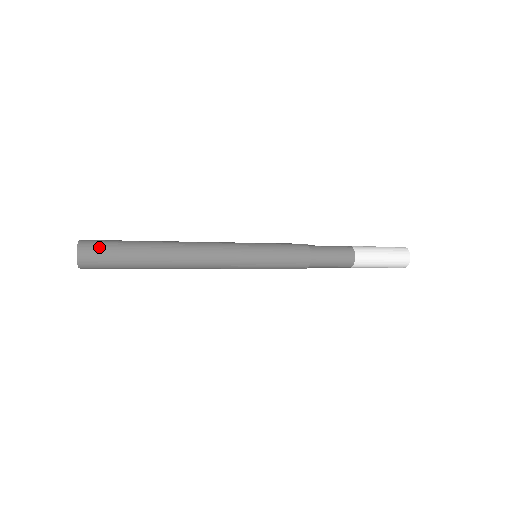
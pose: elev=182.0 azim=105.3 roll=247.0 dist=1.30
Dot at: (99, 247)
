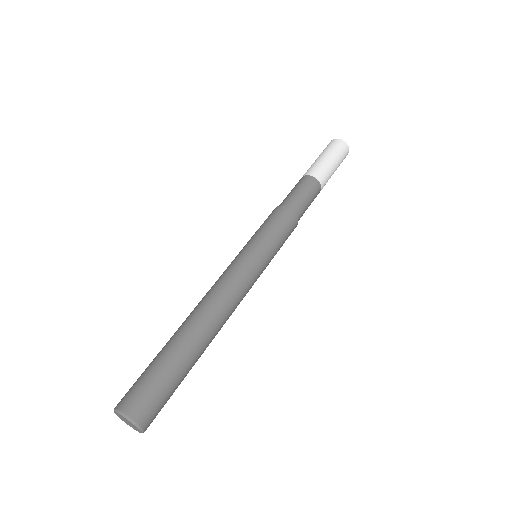
Dot at: (160, 410)
